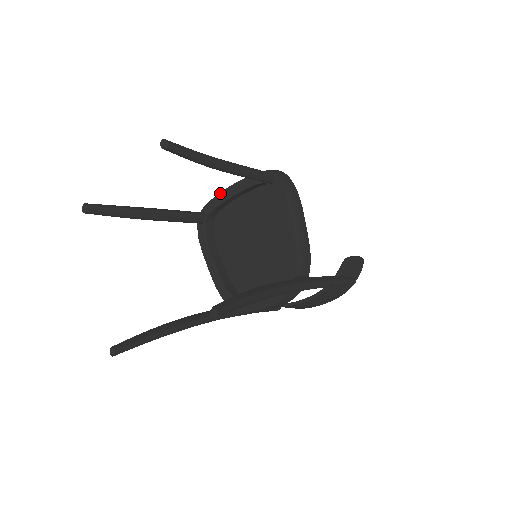
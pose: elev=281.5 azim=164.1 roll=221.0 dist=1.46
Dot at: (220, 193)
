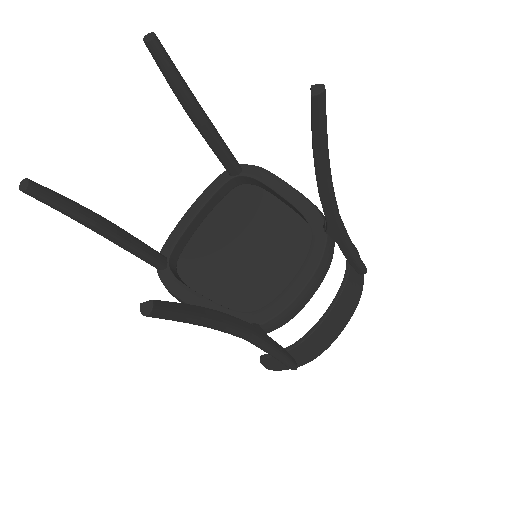
Dot at: (178, 223)
